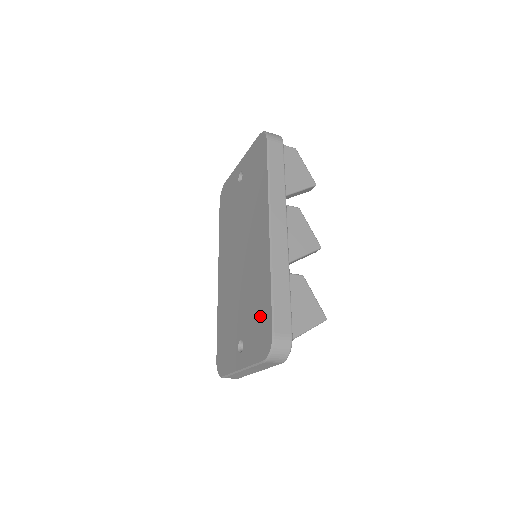
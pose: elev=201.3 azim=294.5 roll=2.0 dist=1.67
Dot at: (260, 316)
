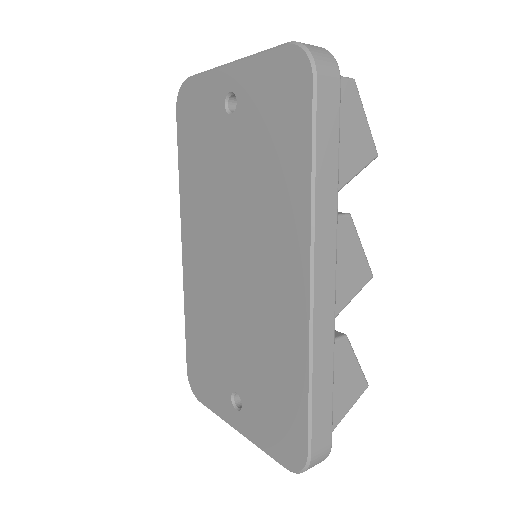
Dot at: (281, 404)
